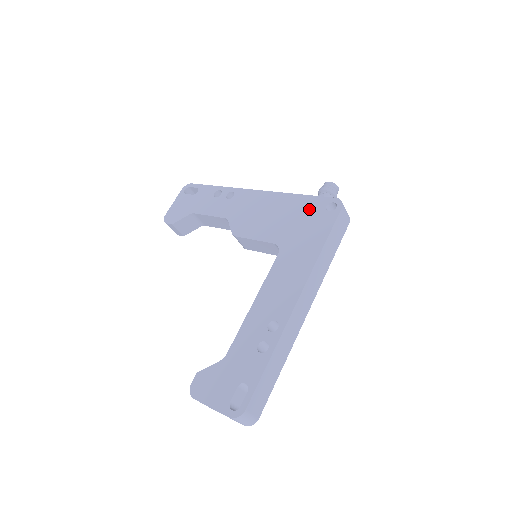
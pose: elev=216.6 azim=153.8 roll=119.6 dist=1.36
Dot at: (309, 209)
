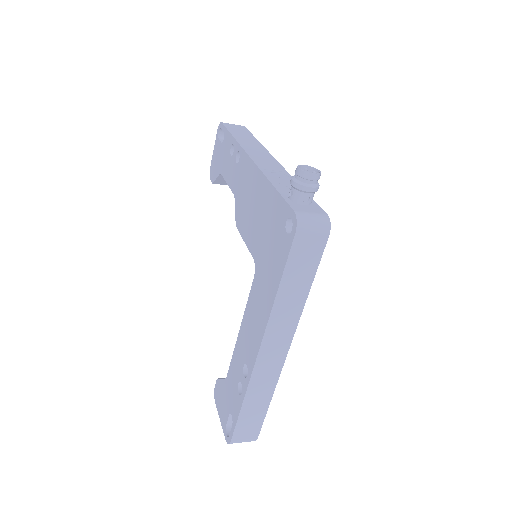
Dot at: (275, 218)
